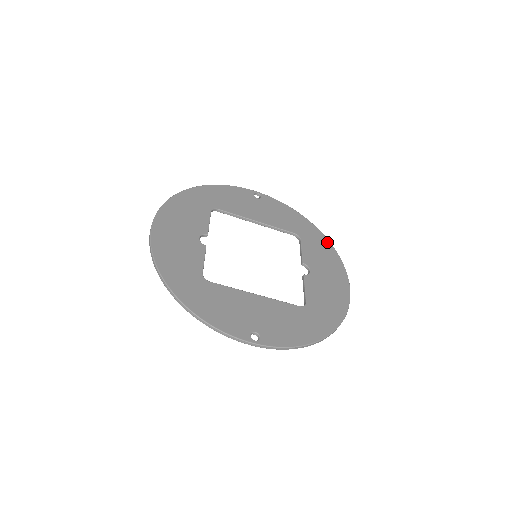
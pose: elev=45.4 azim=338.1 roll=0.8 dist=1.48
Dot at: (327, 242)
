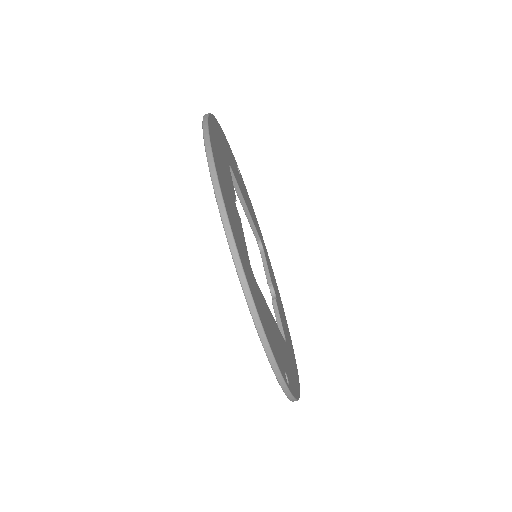
Dot at: occluded
